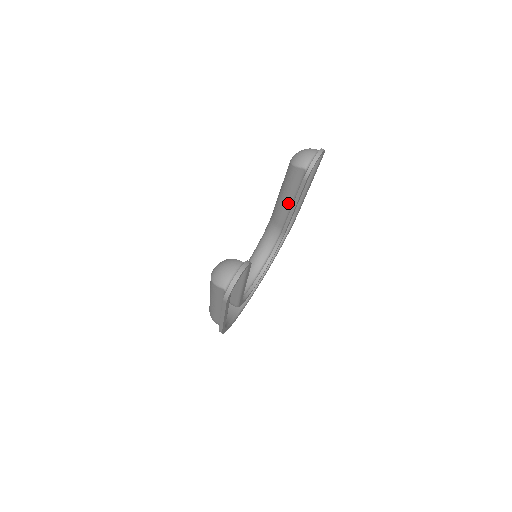
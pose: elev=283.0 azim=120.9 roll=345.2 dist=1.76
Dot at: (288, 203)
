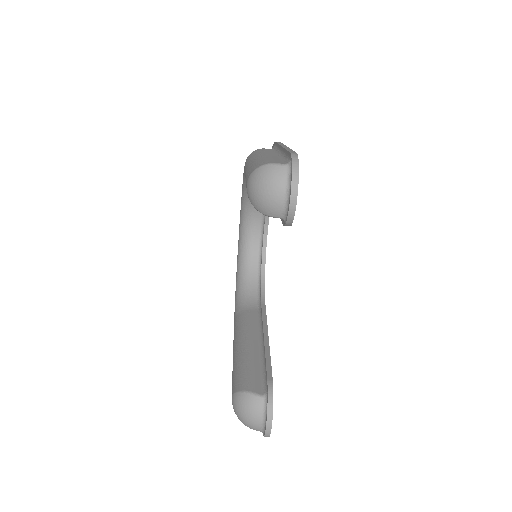
Dot at: occluded
